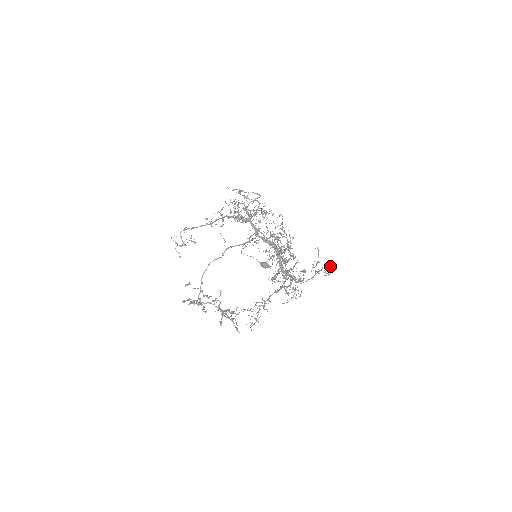
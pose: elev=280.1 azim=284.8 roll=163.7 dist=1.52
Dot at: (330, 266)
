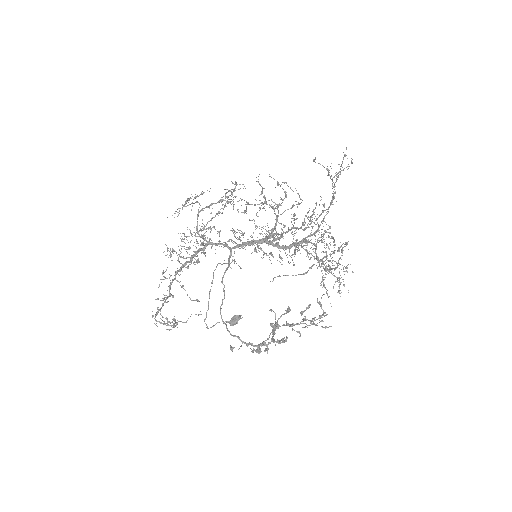
Dot at: (345, 154)
